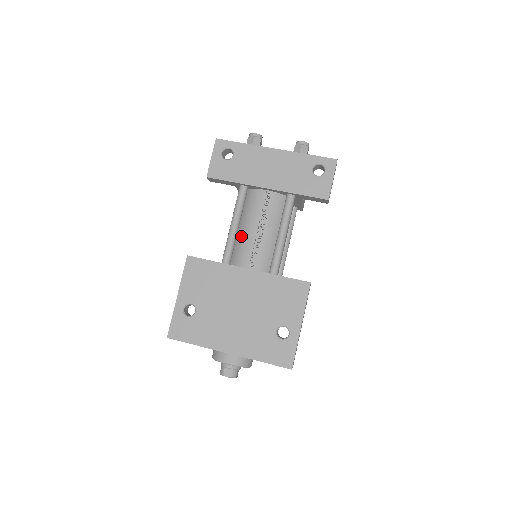
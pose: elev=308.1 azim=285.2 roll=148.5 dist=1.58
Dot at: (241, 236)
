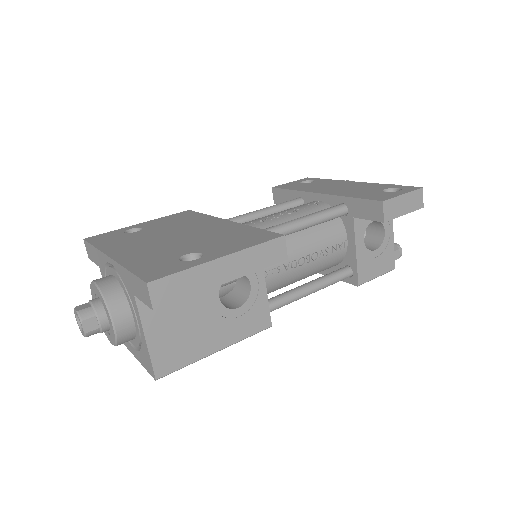
Dot at: occluded
